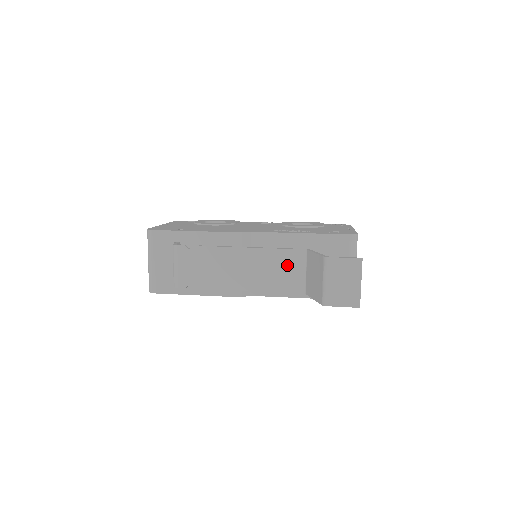
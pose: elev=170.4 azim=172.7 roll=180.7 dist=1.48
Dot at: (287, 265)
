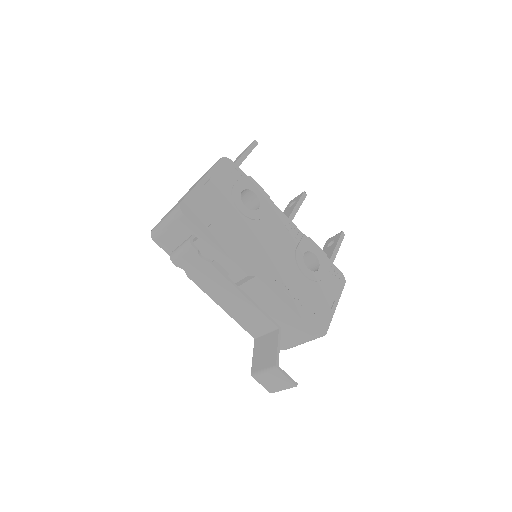
Dot at: (258, 321)
